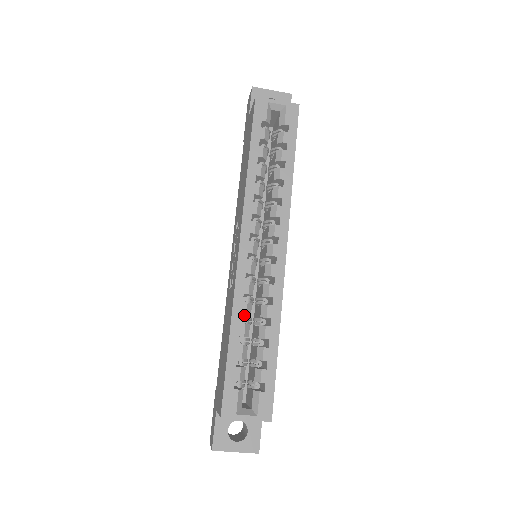
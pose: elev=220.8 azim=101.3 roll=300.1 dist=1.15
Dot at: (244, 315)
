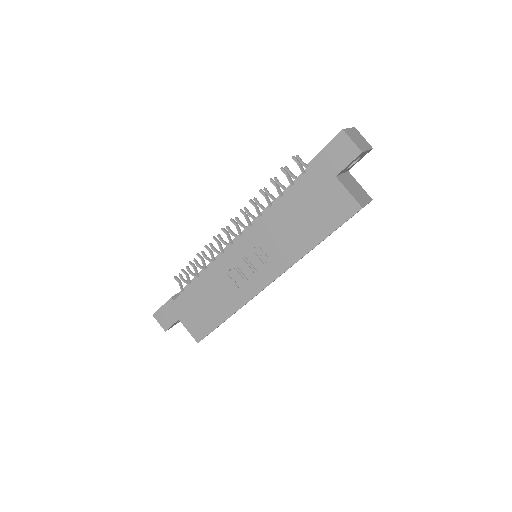
Dot at: occluded
